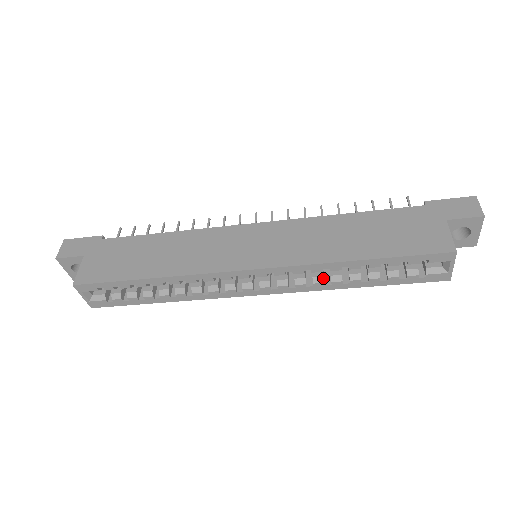
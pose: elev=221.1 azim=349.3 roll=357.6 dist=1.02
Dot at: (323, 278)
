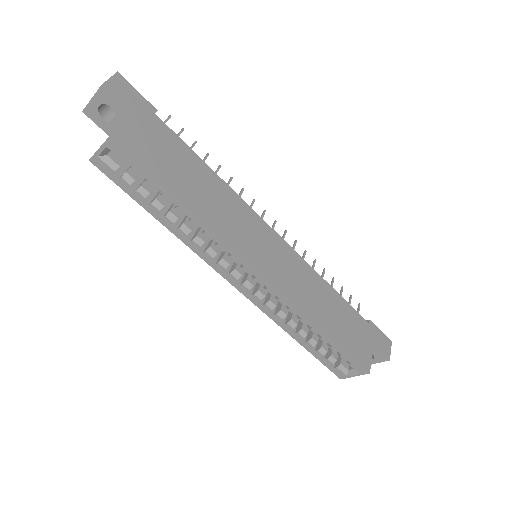
Dot at: occluded
